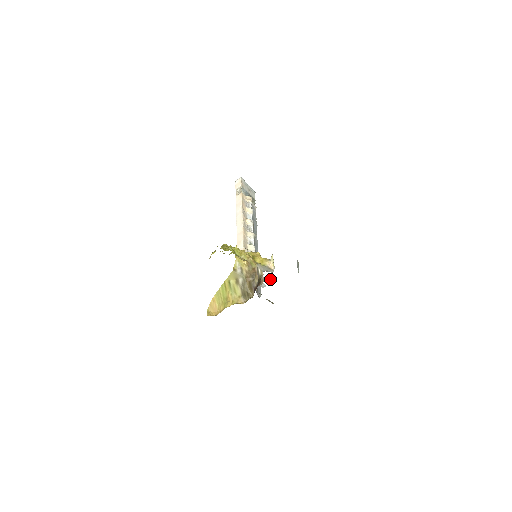
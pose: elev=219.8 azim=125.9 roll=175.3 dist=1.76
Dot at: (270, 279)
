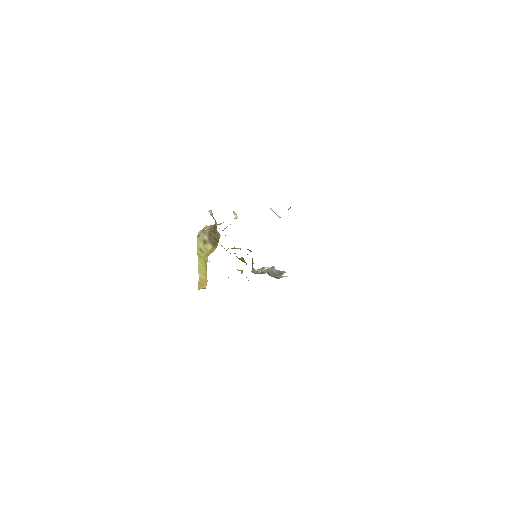
Dot at: occluded
